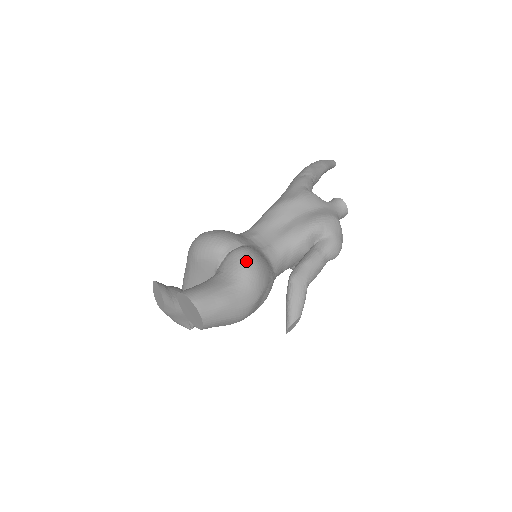
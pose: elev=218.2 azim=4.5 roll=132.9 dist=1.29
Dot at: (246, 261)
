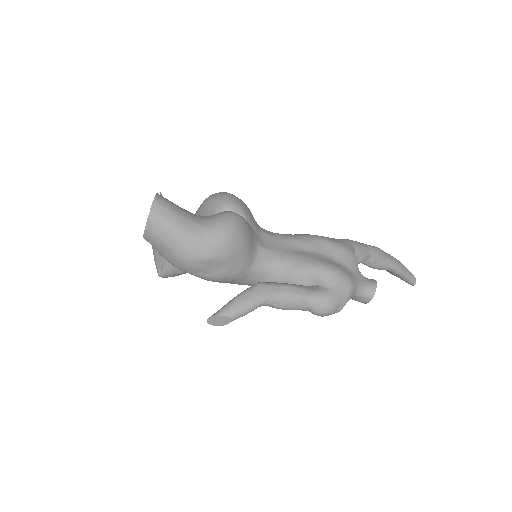
Dot at: (229, 220)
